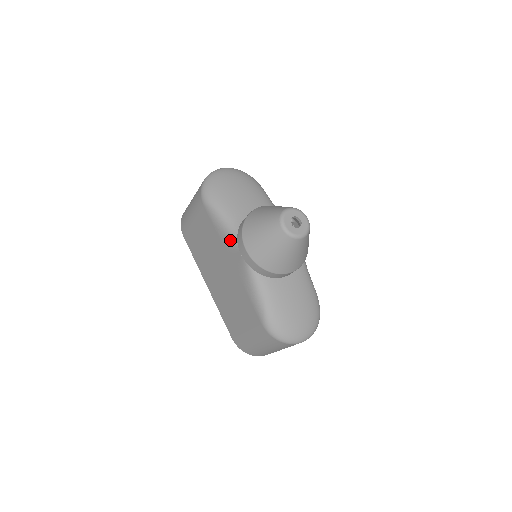
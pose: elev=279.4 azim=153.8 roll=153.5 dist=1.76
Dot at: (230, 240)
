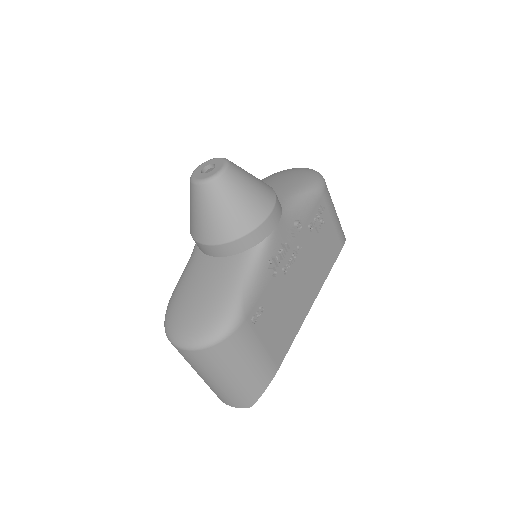
Dot at: occluded
